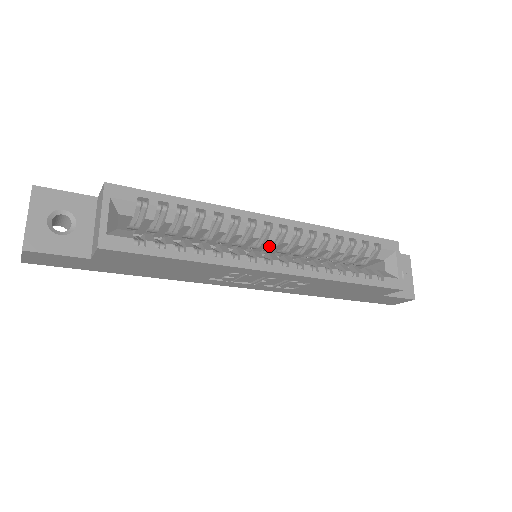
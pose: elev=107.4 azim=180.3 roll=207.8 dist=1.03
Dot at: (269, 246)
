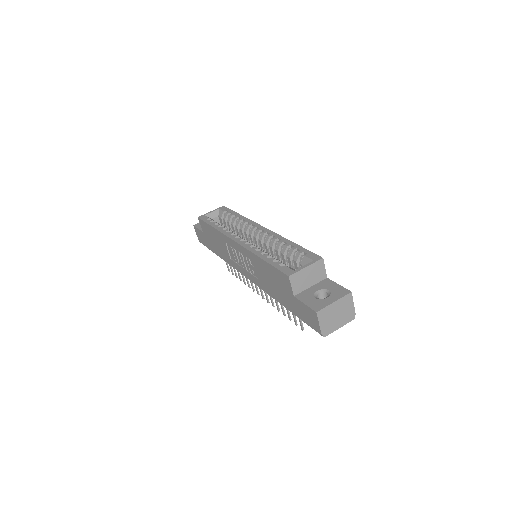
Dot at: (258, 246)
